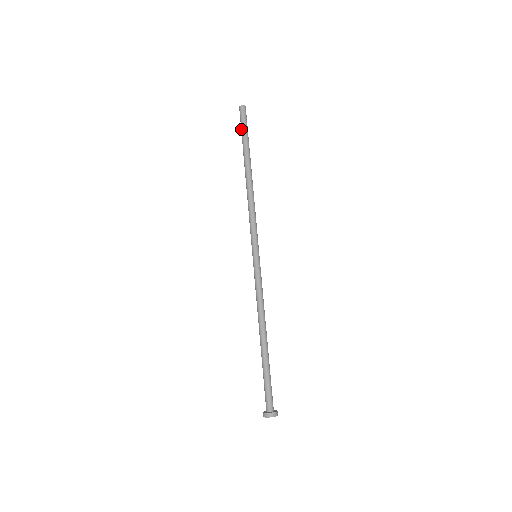
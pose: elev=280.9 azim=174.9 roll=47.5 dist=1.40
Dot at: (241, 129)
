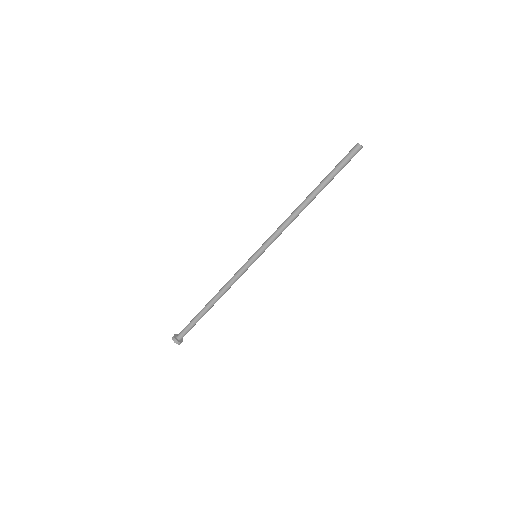
Dot at: (341, 163)
